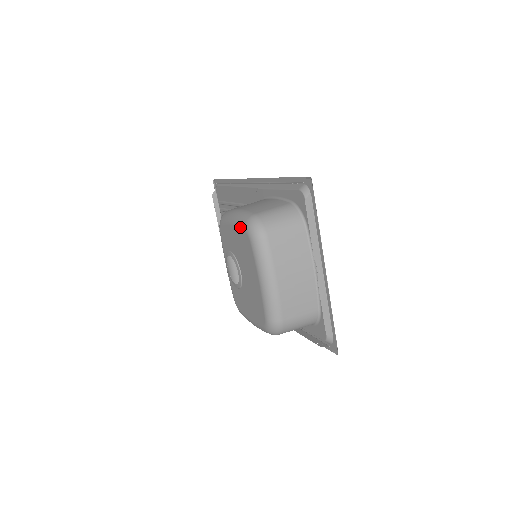
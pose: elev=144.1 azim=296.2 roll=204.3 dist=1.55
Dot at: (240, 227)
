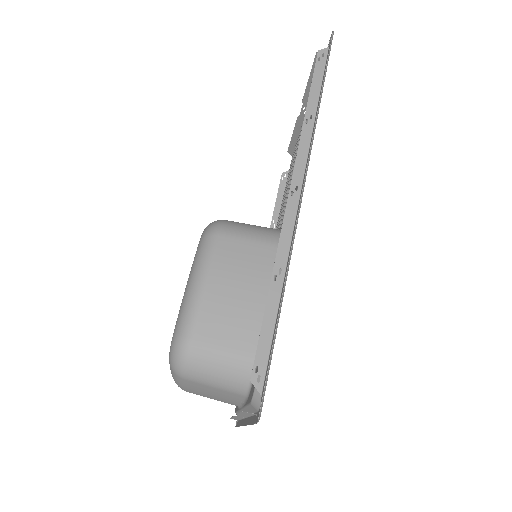
Dot at: (176, 321)
